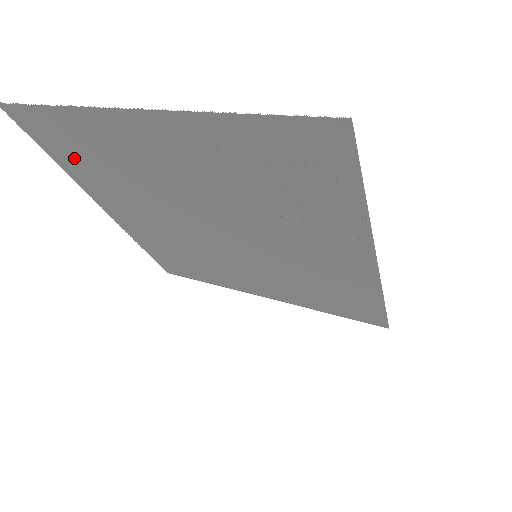
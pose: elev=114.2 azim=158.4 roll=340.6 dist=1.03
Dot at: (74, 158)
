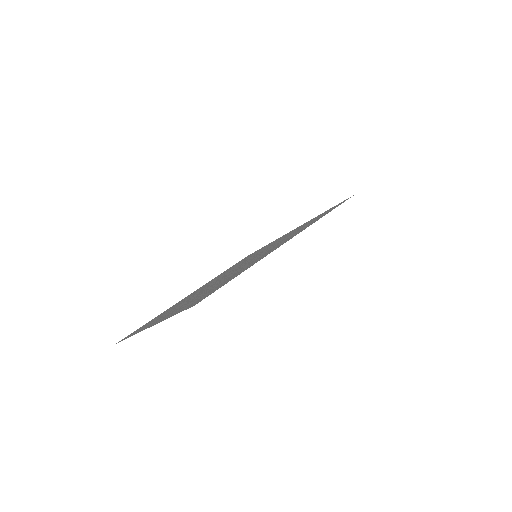
Dot at: occluded
